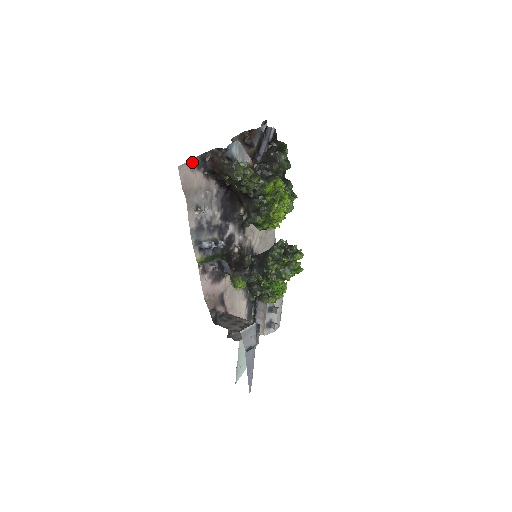
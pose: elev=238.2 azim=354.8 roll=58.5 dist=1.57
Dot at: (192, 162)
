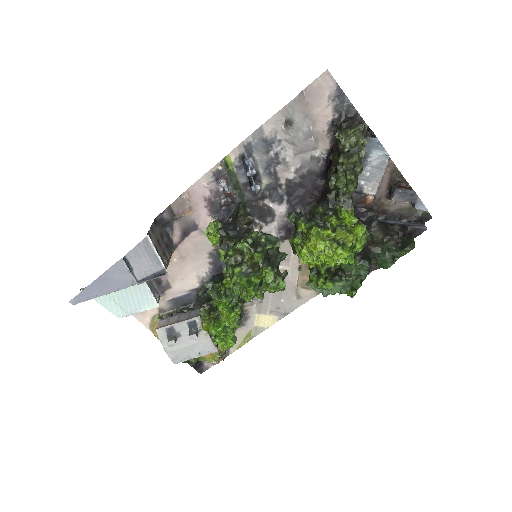
Dot at: (340, 94)
